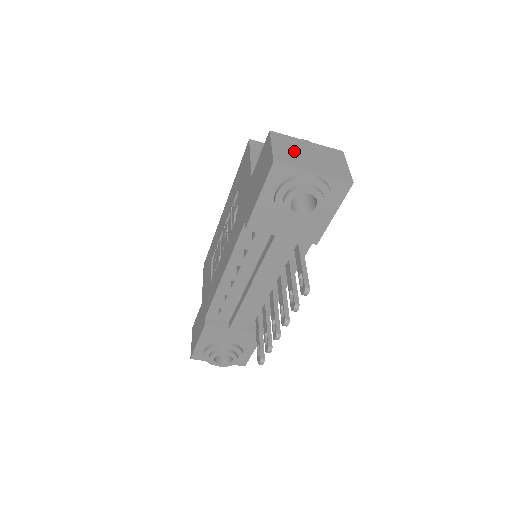
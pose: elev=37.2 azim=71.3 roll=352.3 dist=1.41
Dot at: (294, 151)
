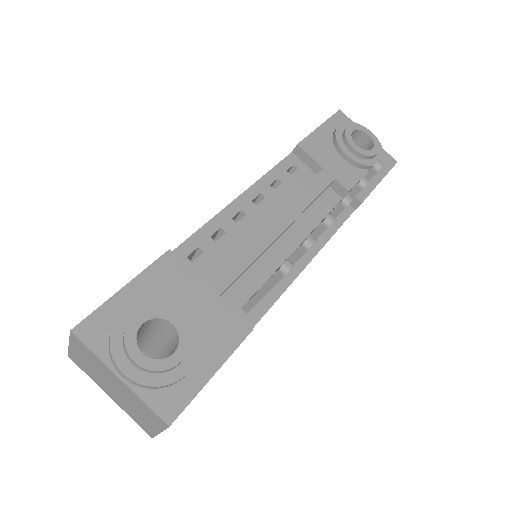
Dot at: occluded
